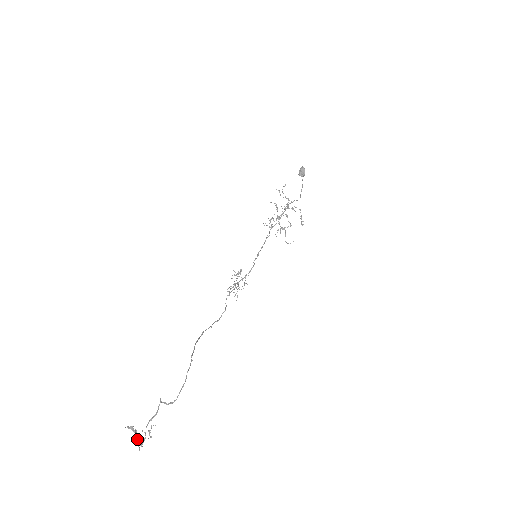
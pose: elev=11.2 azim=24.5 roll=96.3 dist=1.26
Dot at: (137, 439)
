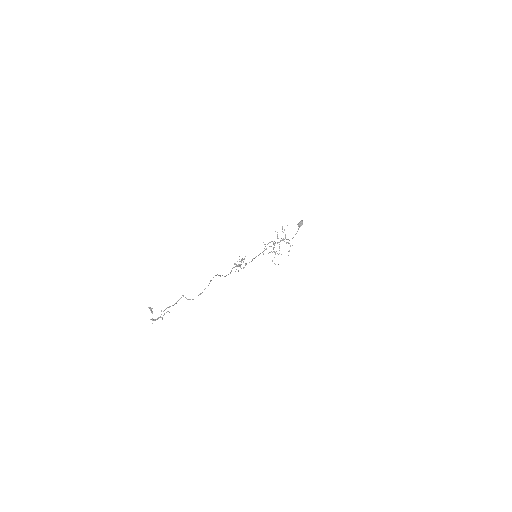
Dot at: occluded
